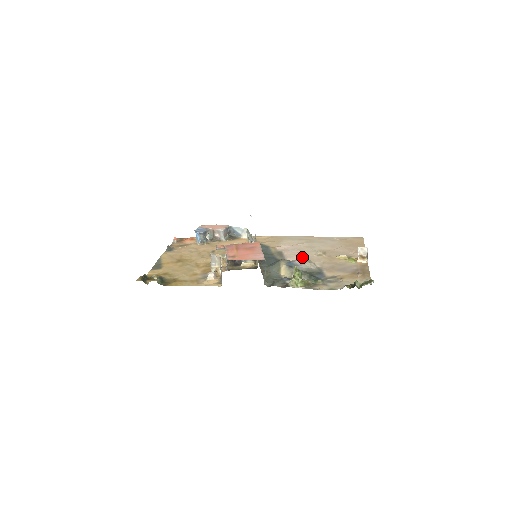
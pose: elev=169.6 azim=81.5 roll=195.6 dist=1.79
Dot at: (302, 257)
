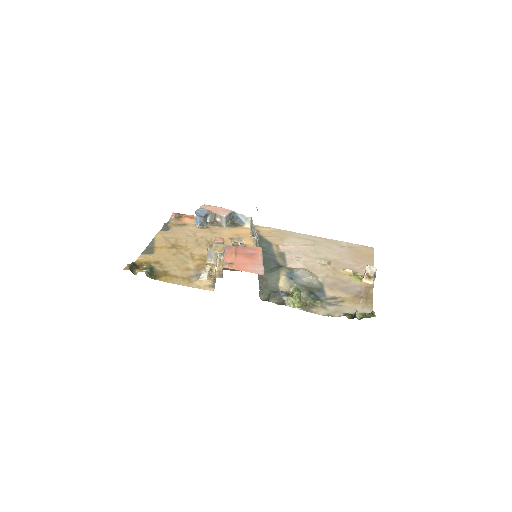
Dot at: (305, 265)
